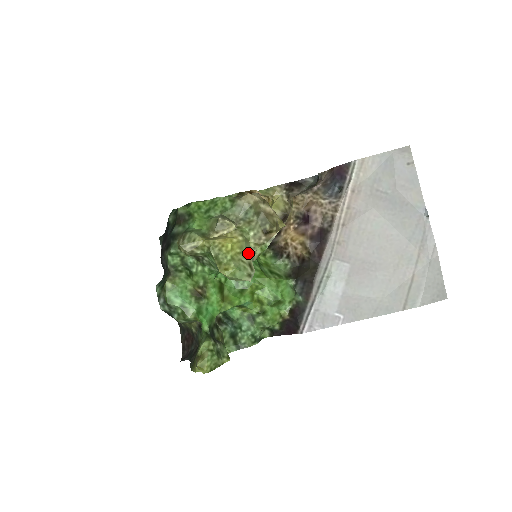
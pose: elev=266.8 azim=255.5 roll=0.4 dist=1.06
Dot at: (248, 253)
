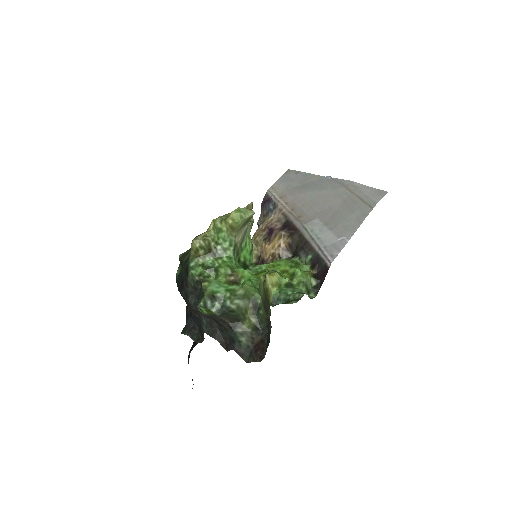
Dot at: occluded
